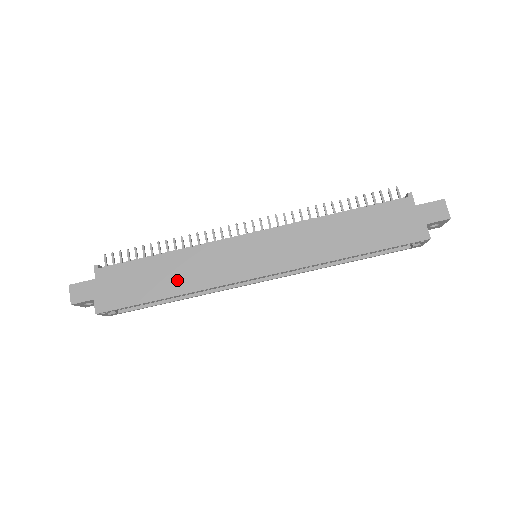
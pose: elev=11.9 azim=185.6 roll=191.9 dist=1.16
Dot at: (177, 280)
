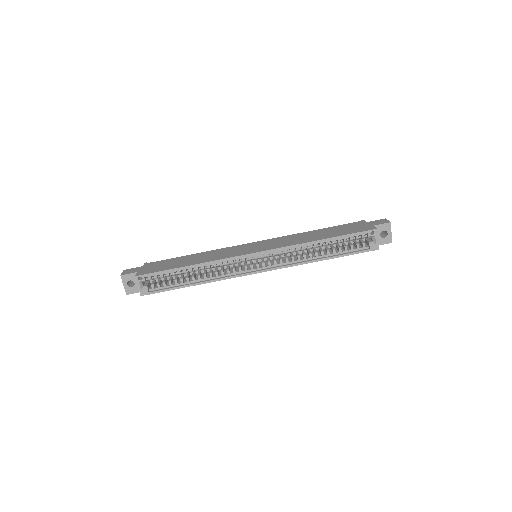
Dot at: (197, 260)
